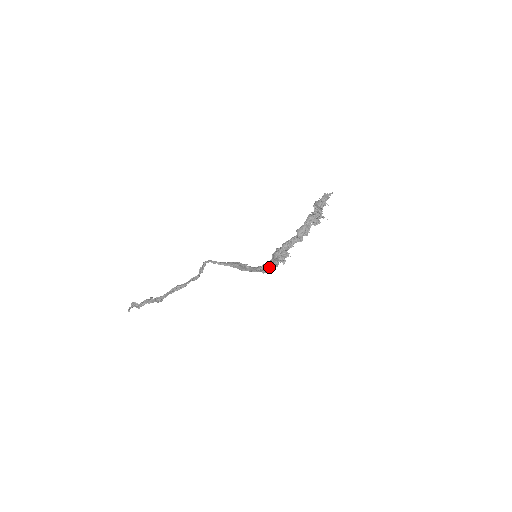
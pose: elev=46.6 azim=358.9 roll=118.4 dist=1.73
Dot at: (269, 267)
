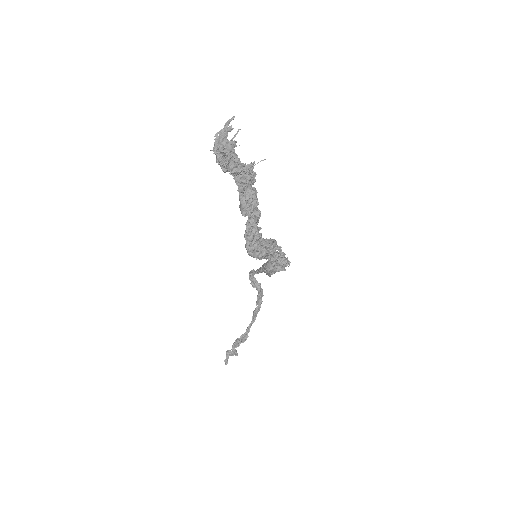
Dot at: (274, 264)
